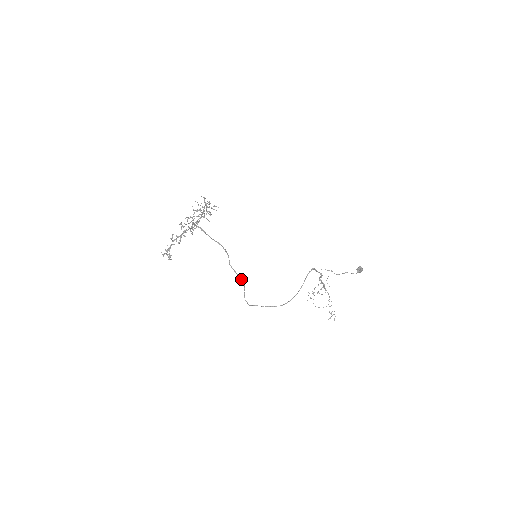
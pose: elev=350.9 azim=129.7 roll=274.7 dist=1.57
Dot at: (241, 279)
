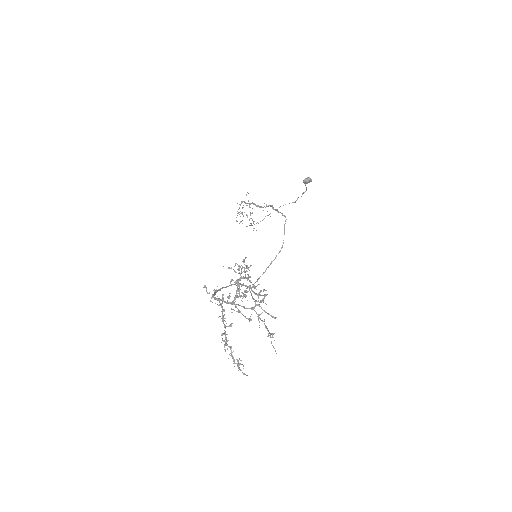
Dot at: occluded
